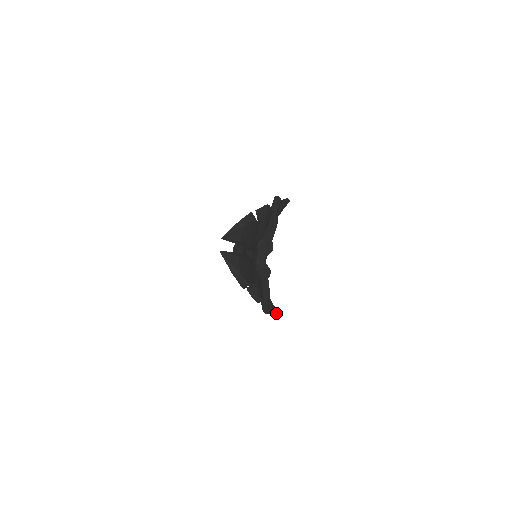
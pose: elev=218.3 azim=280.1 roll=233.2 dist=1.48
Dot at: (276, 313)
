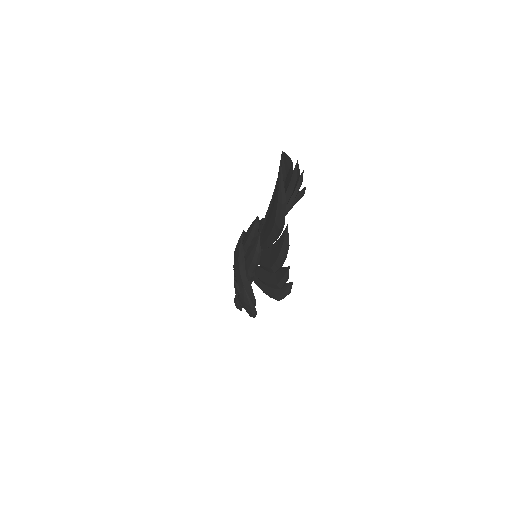
Dot at: (291, 288)
